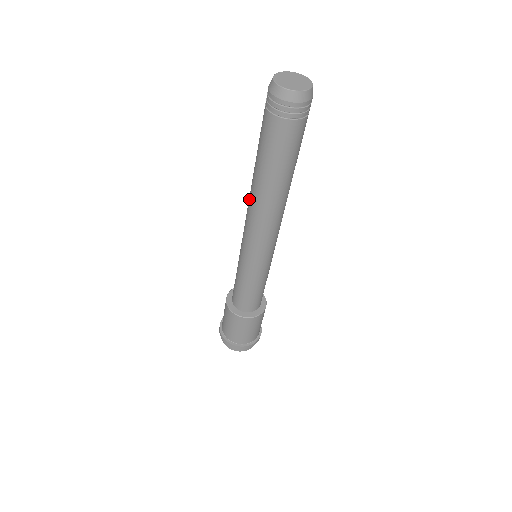
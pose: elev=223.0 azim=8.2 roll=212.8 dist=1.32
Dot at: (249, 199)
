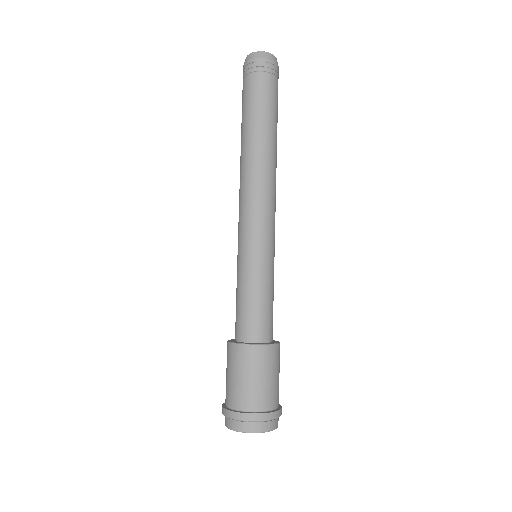
Dot at: occluded
